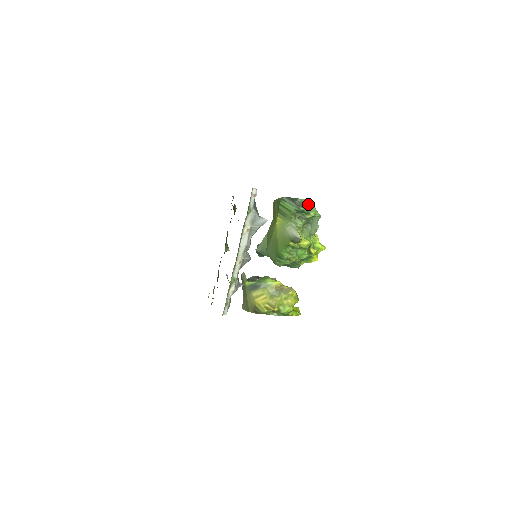
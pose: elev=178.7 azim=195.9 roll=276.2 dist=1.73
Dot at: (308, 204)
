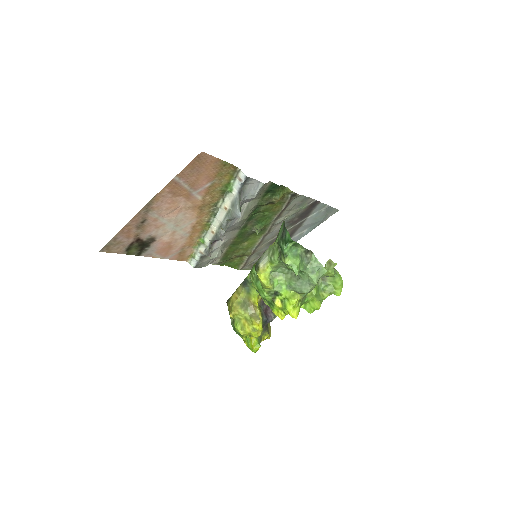
Dot at: (316, 258)
